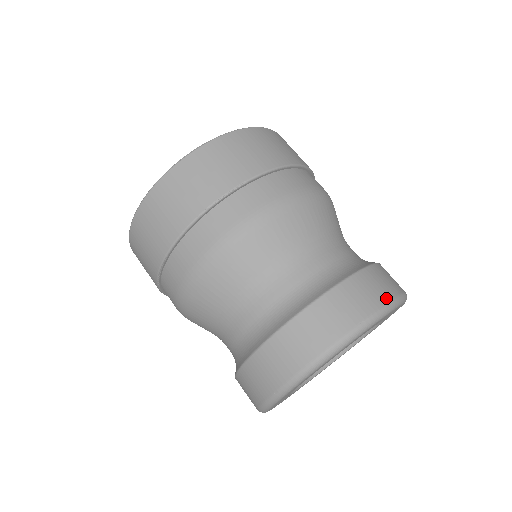
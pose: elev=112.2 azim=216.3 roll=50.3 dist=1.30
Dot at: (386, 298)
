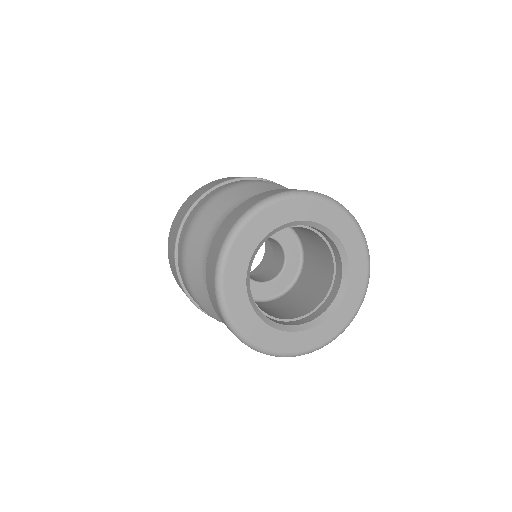
Dot at: occluded
